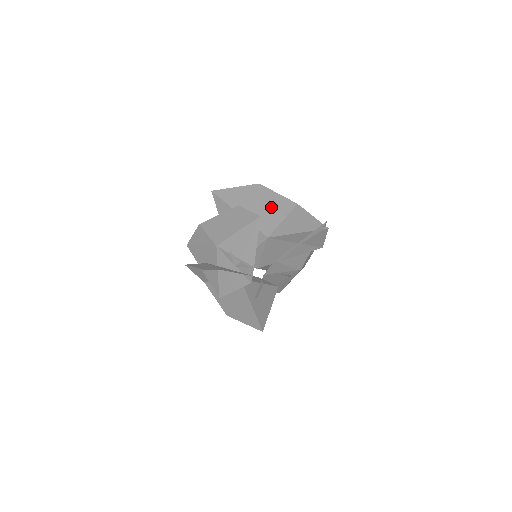
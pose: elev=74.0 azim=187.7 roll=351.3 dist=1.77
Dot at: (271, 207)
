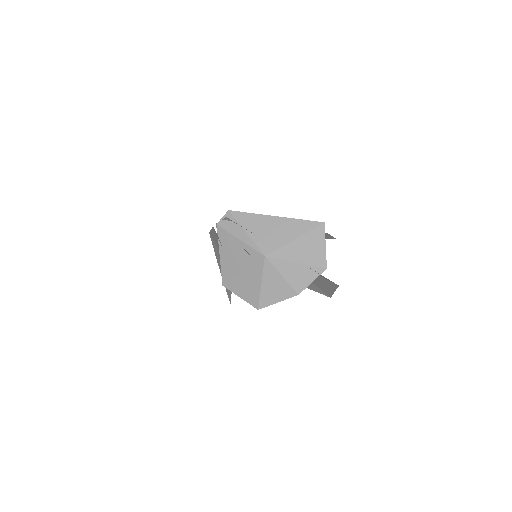
Dot at: occluded
